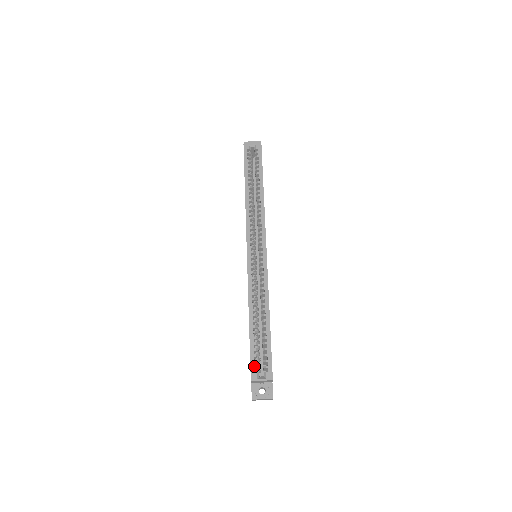
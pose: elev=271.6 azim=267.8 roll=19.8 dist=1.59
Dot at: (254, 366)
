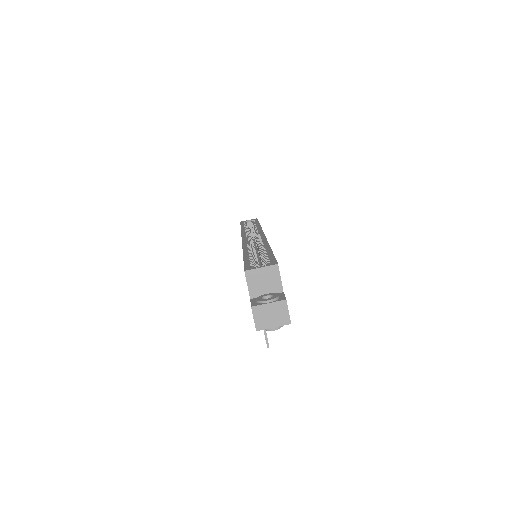
Dot at: (249, 265)
